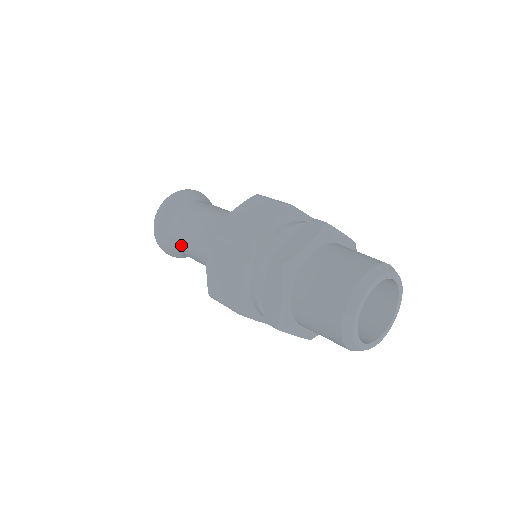
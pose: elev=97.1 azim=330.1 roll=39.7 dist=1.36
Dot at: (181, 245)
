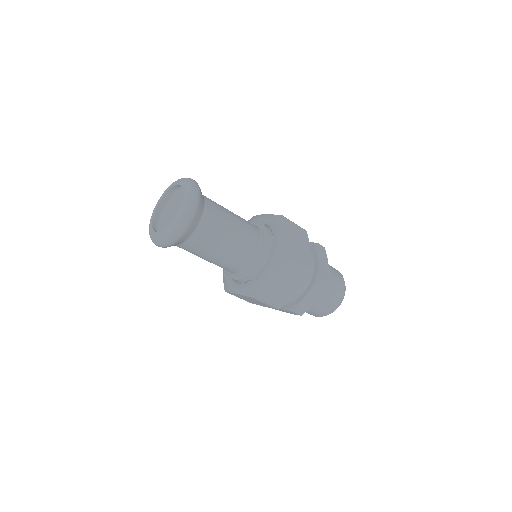
Dot at: occluded
